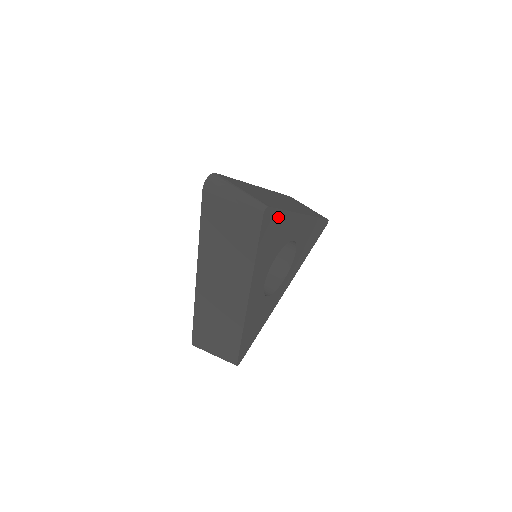
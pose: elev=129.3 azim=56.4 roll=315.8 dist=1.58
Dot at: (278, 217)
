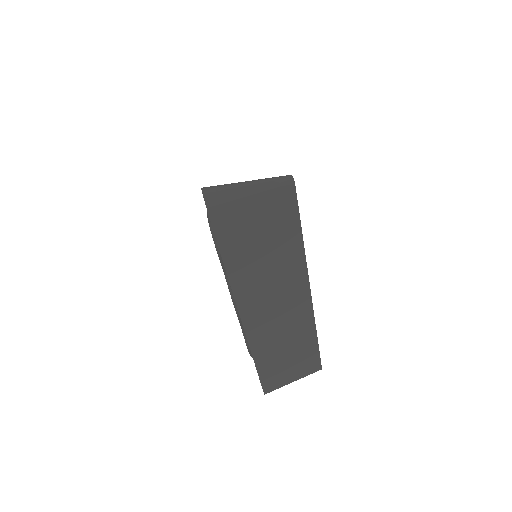
Dot at: occluded
